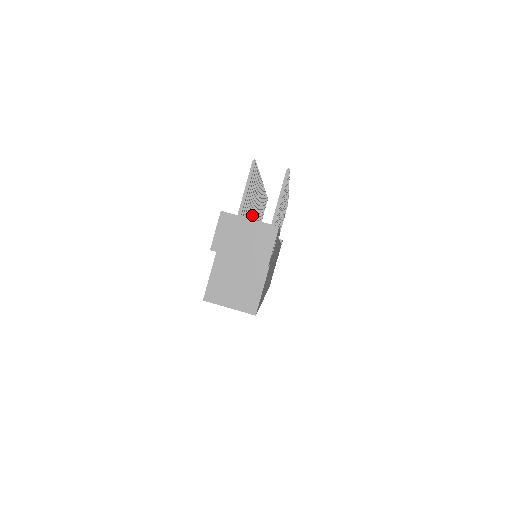
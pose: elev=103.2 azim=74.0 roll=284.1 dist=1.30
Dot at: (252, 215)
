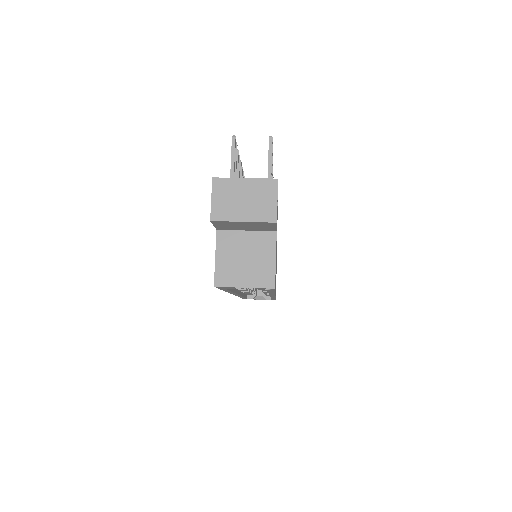
Dot at: occluded
